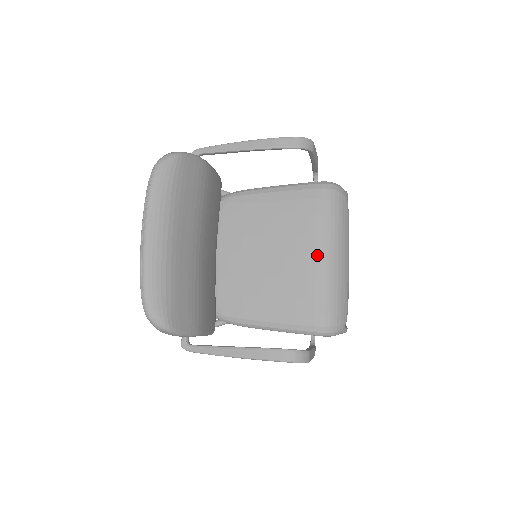
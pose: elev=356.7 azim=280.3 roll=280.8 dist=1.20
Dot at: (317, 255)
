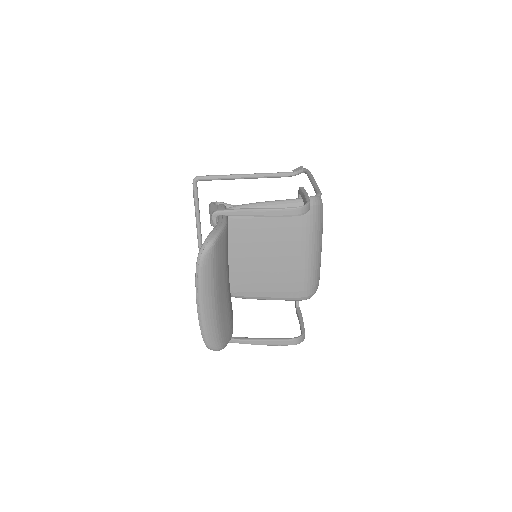
Dot at: (302, 255)
